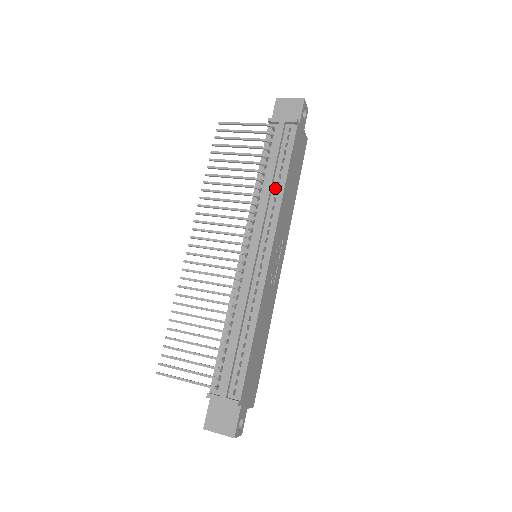
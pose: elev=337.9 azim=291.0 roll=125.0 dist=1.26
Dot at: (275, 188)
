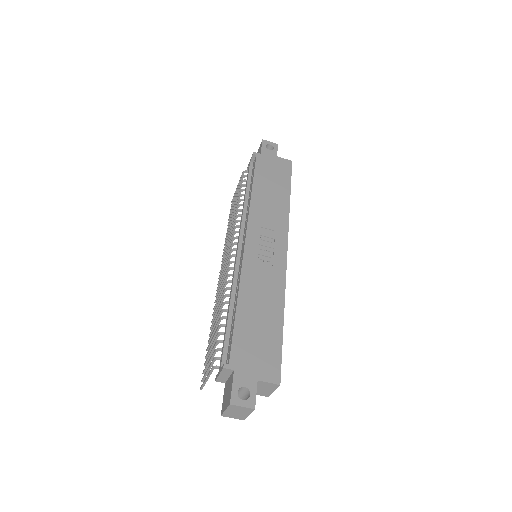
Dot at: (249, 200)
